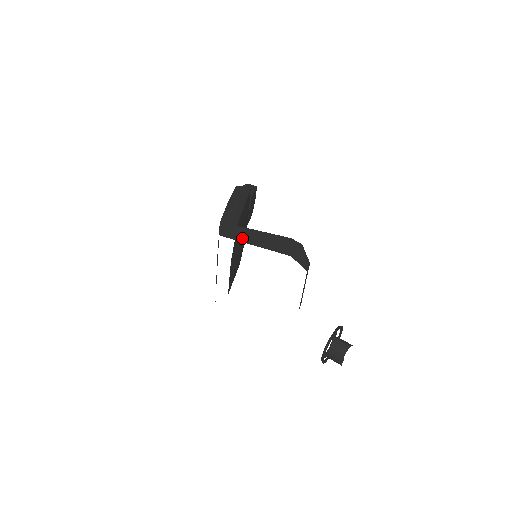
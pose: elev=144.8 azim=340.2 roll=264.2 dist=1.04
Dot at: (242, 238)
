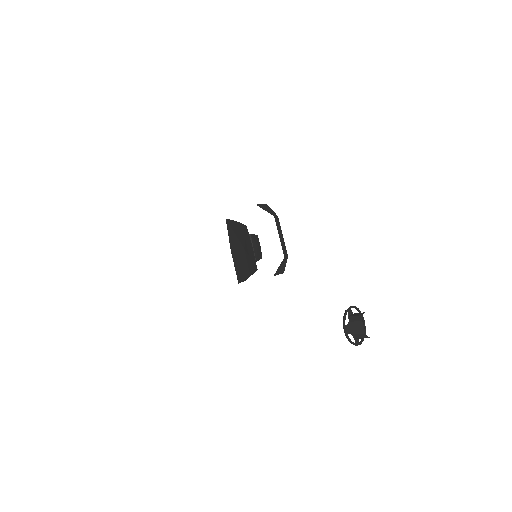
Dot at: occluded
